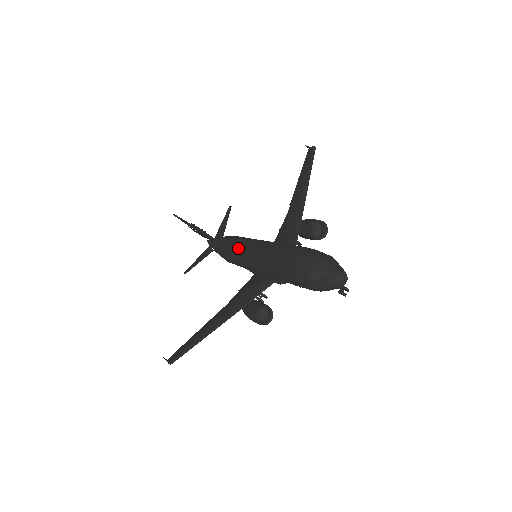
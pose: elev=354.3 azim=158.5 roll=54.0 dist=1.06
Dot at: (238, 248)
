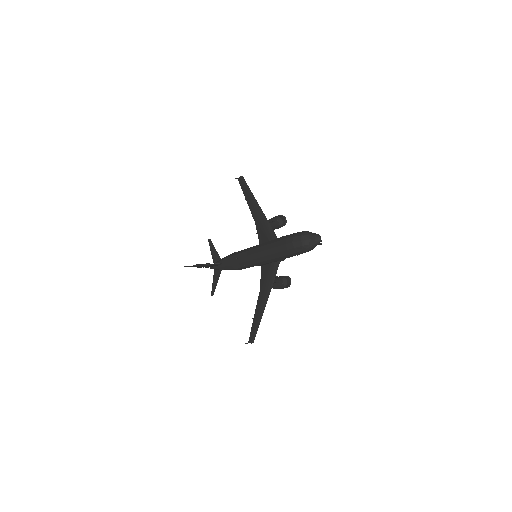
Dot at: (244, 259)
